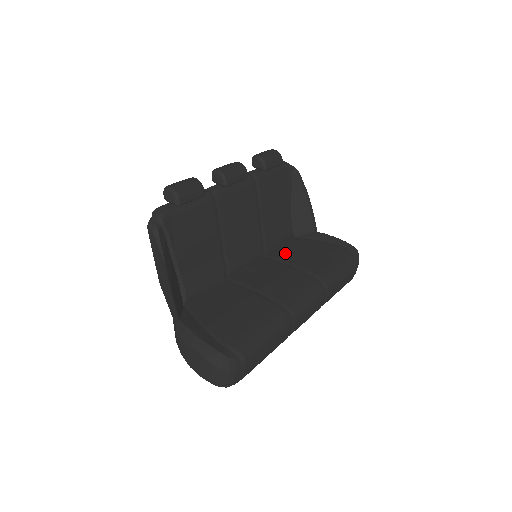
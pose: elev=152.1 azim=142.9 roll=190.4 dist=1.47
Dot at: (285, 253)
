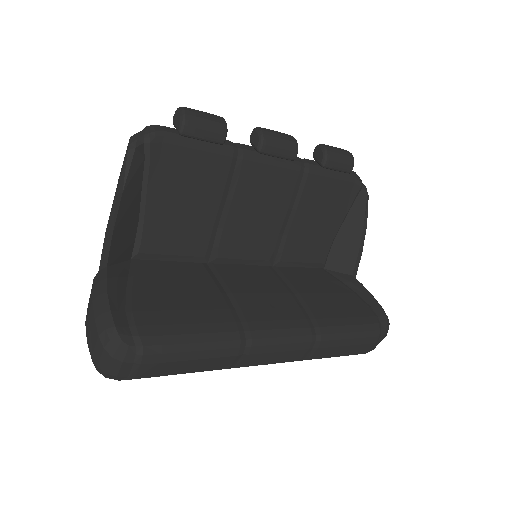
Dot at: (298, 277)
